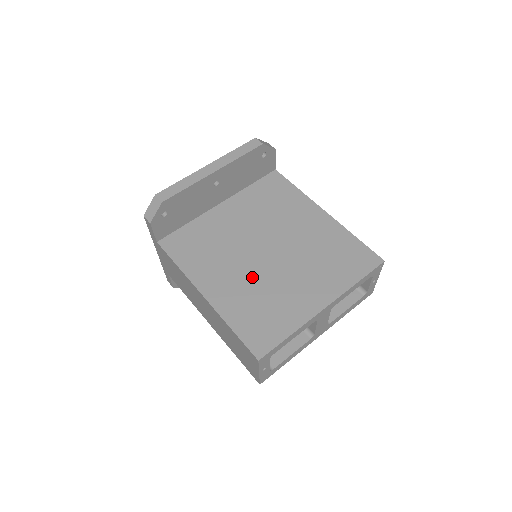
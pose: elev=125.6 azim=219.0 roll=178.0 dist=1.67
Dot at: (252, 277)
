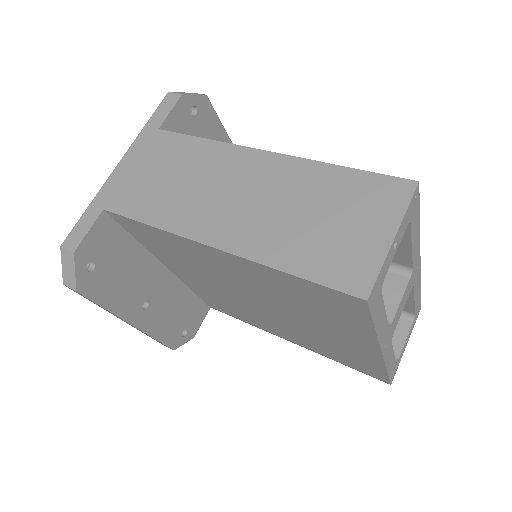
Dot at: occluded
